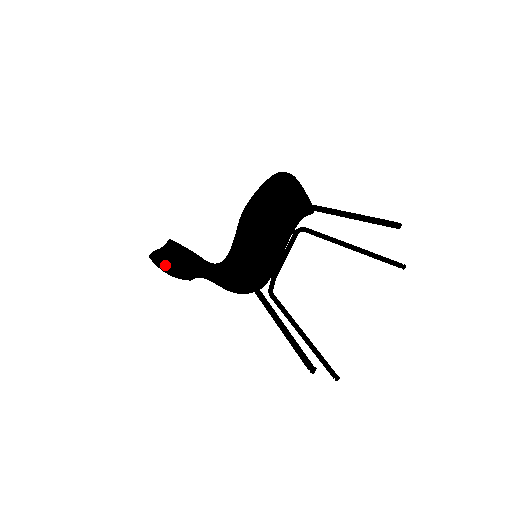
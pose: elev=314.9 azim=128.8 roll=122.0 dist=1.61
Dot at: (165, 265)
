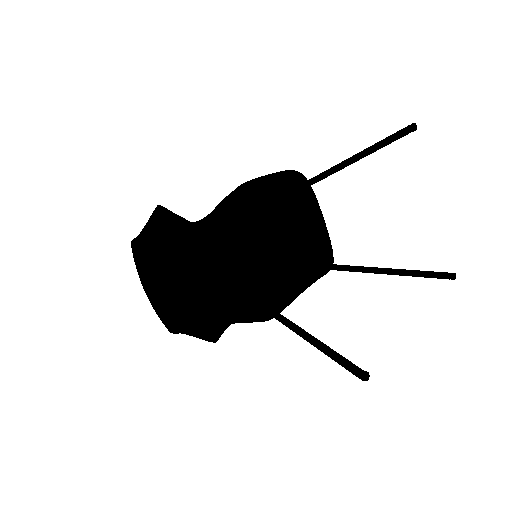
Dot at: (146, 267)
